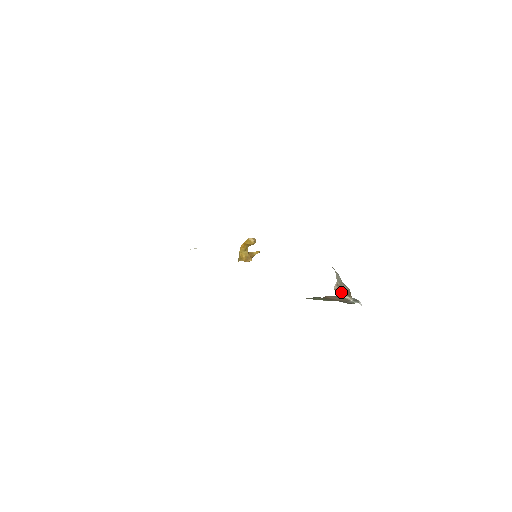
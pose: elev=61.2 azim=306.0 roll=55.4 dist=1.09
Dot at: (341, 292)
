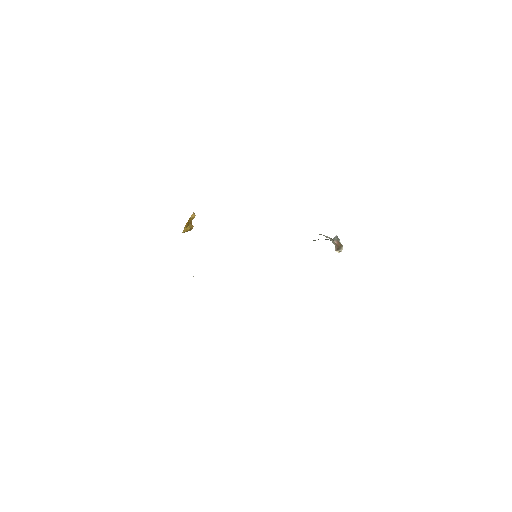
Dot at: (339, 249)
